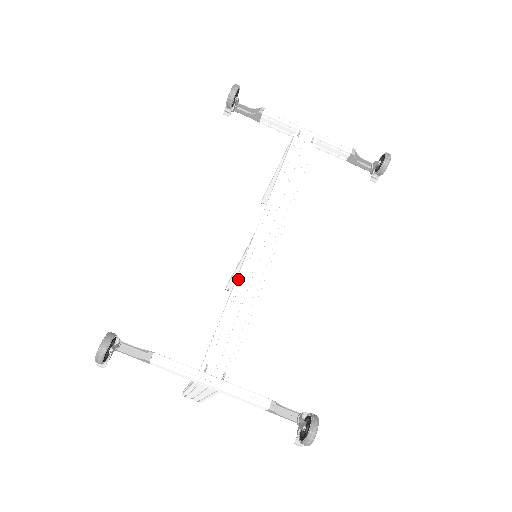
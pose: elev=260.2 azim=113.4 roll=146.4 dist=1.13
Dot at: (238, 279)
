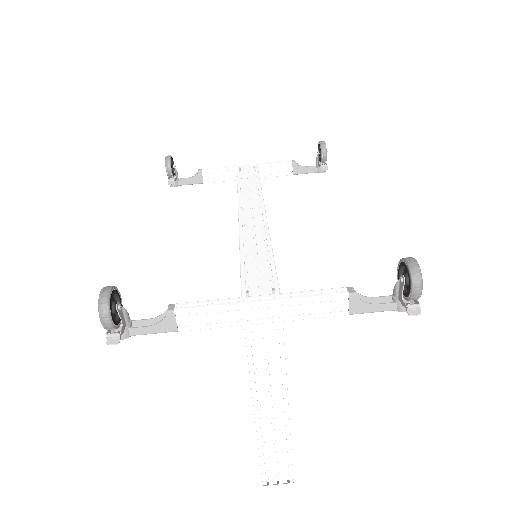
Dot at: (240, 236)
